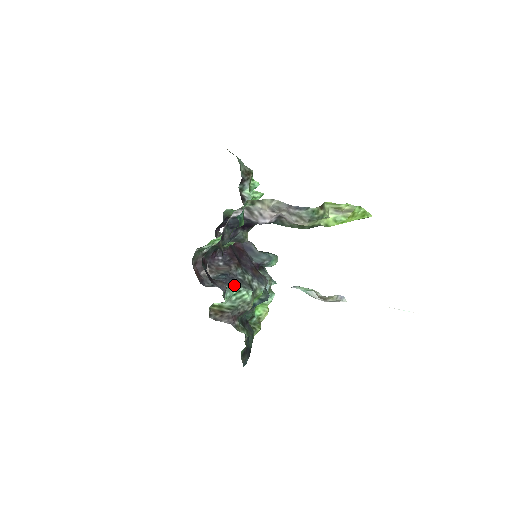
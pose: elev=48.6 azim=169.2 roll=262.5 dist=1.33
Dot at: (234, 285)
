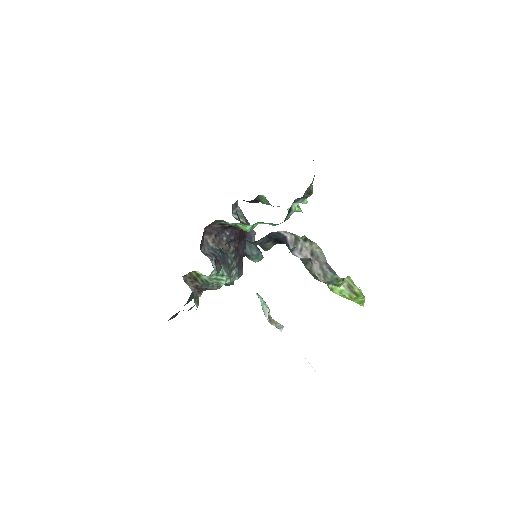
Dot at: (223, 267)
